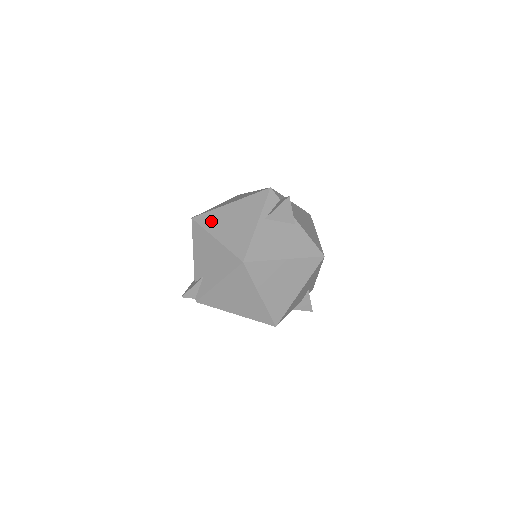
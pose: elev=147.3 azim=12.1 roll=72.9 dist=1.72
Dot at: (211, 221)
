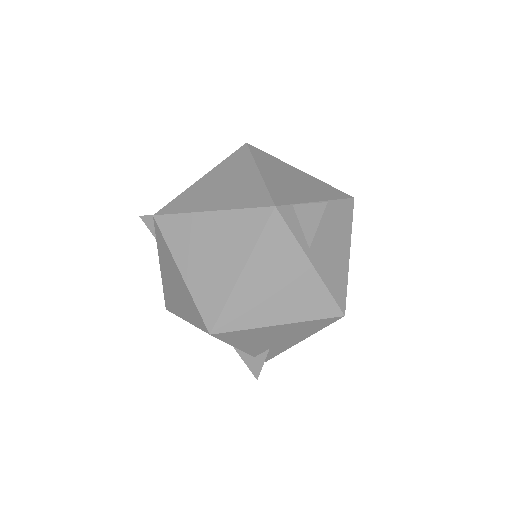
Dot at: (245, 315)
